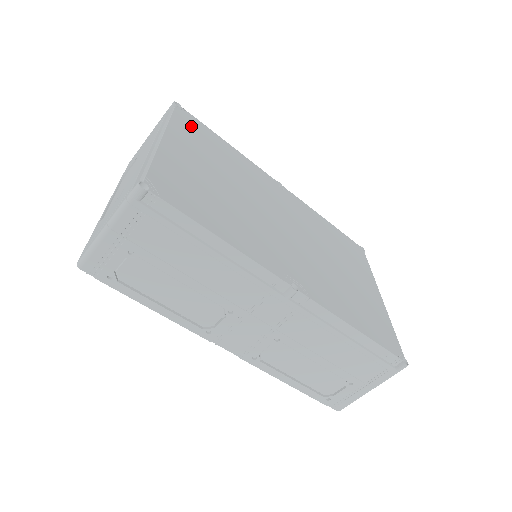
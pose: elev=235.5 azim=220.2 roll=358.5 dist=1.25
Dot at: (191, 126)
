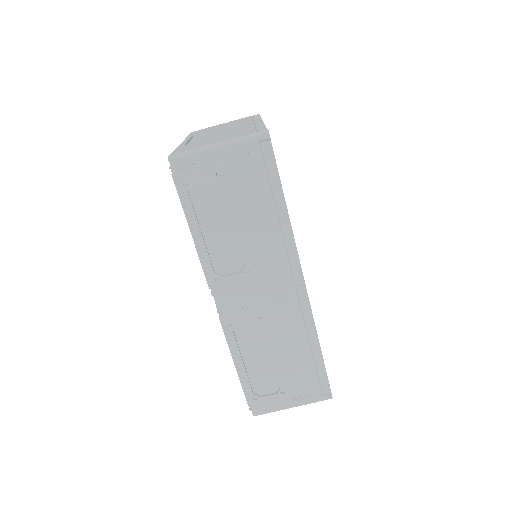
Dot at: occluded
